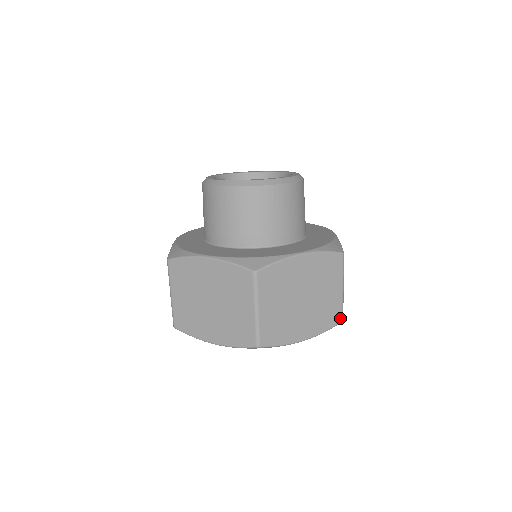
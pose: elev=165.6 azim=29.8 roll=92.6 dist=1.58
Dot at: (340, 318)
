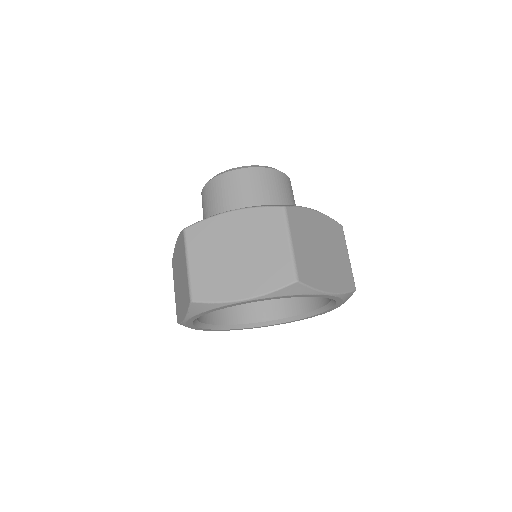
Dot at: (353, 285)
